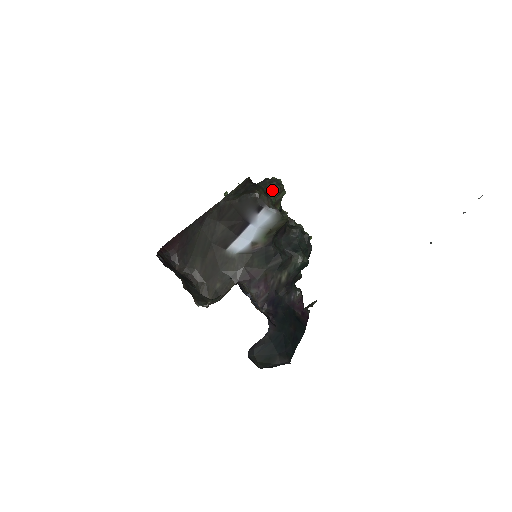
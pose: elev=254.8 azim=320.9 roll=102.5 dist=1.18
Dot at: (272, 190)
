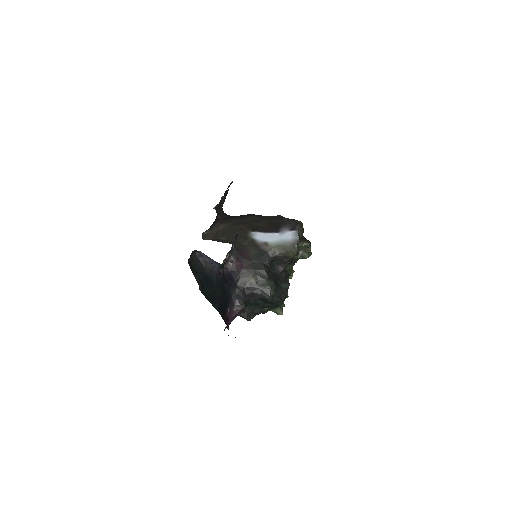
Dot at: (306, 240)
